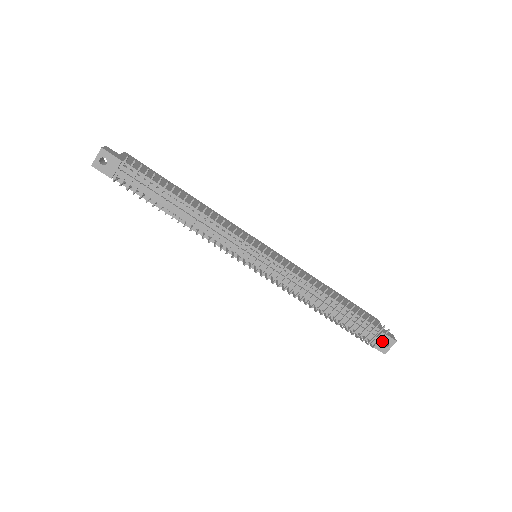
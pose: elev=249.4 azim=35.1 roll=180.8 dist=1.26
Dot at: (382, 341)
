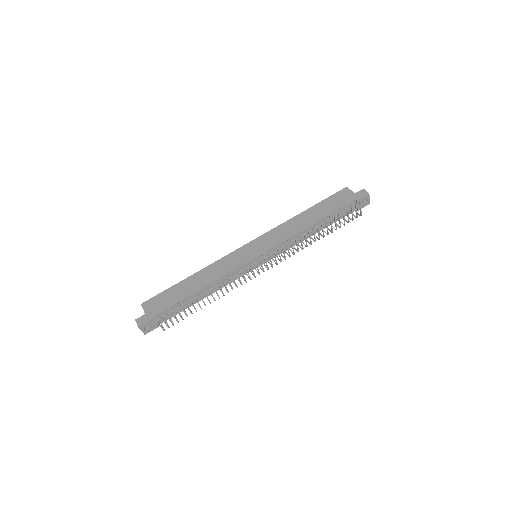
Dot at: (362, 203)
